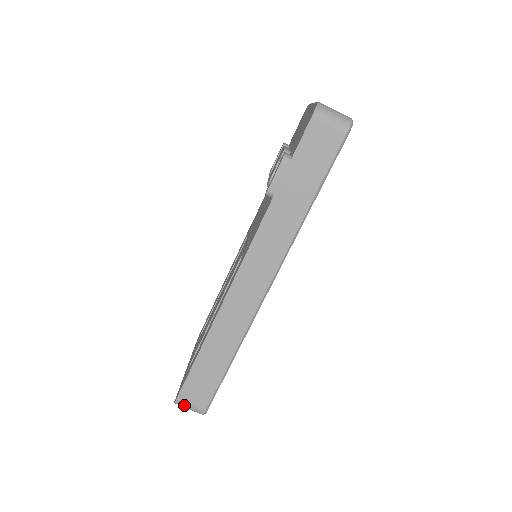
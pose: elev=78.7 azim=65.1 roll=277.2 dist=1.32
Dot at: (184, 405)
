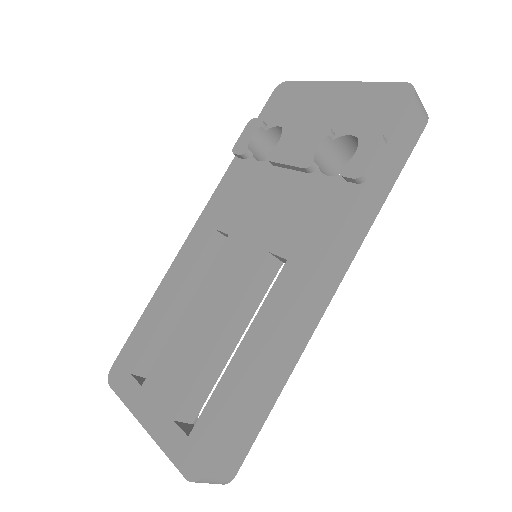
Dot at: (211, 479)
